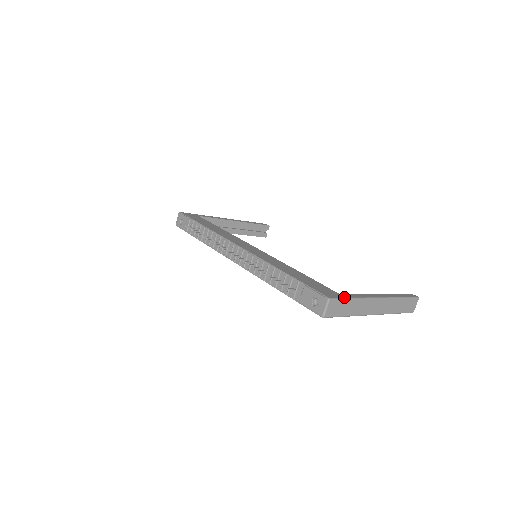
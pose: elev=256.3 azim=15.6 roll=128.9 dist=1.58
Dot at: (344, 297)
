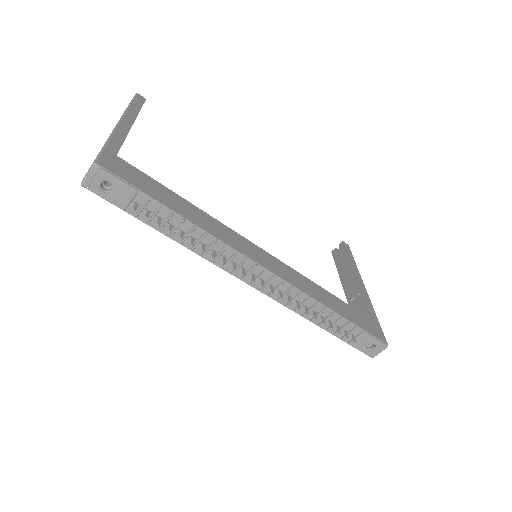
Dot at: occluded
